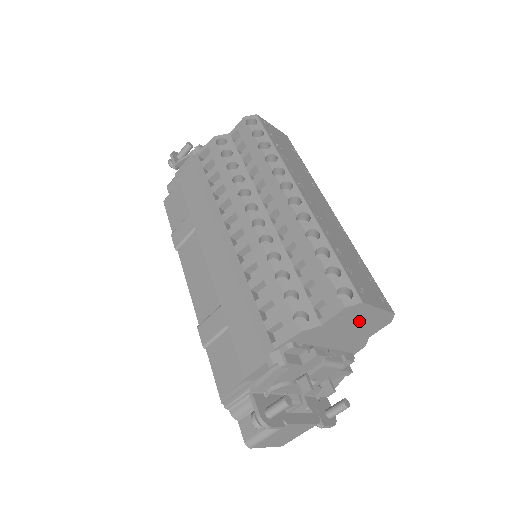
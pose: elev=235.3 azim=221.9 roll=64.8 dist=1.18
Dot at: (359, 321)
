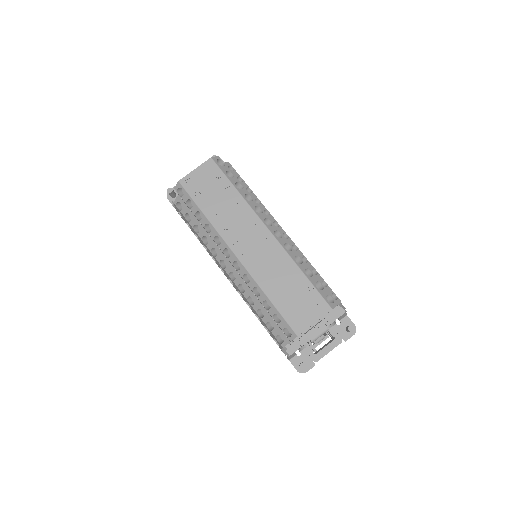
Dot at: occluded
